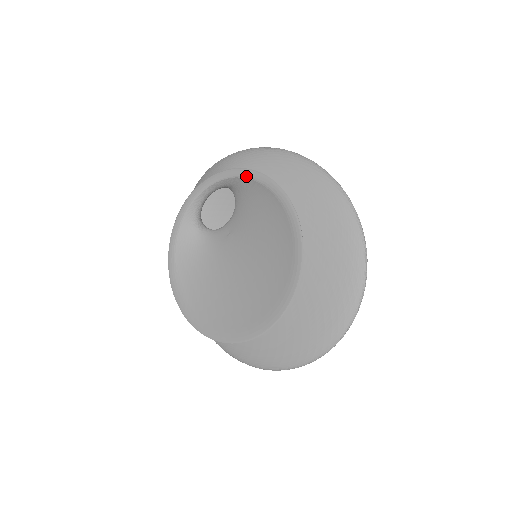
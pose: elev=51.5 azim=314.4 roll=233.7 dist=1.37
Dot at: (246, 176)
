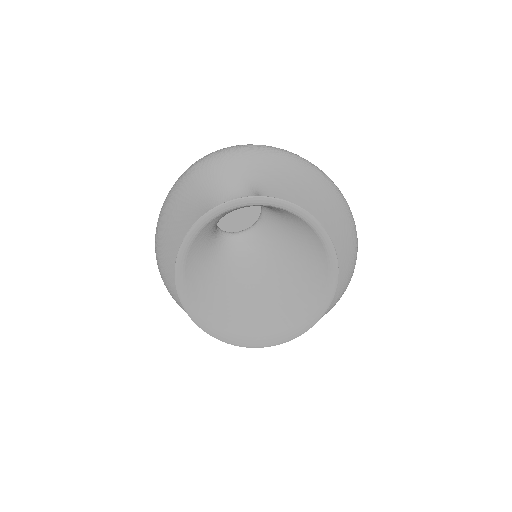
Dot at: (298, 215)
